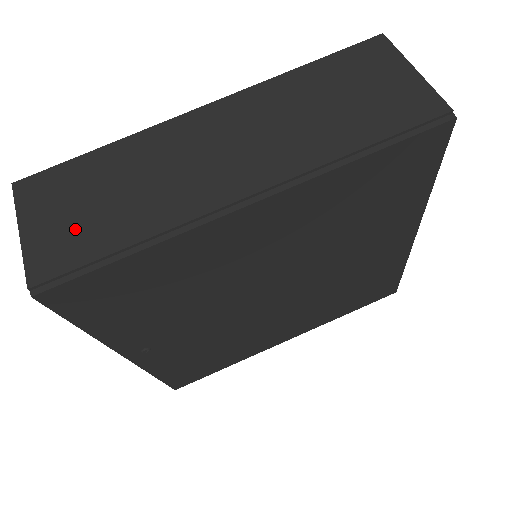
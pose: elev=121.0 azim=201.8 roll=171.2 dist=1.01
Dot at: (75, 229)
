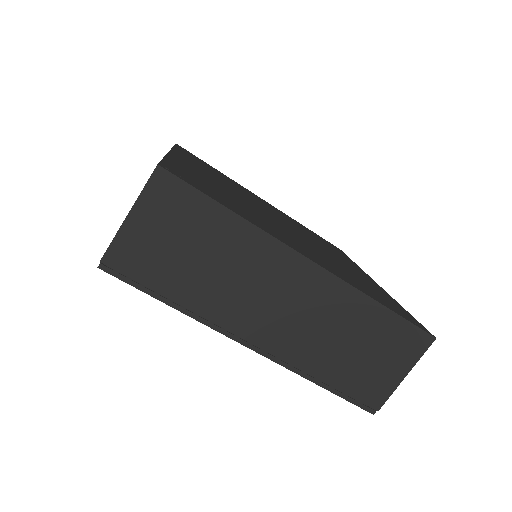
Dot at: (159, 255)
